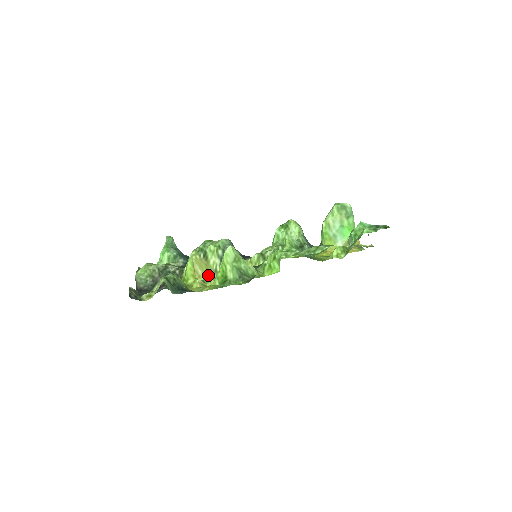
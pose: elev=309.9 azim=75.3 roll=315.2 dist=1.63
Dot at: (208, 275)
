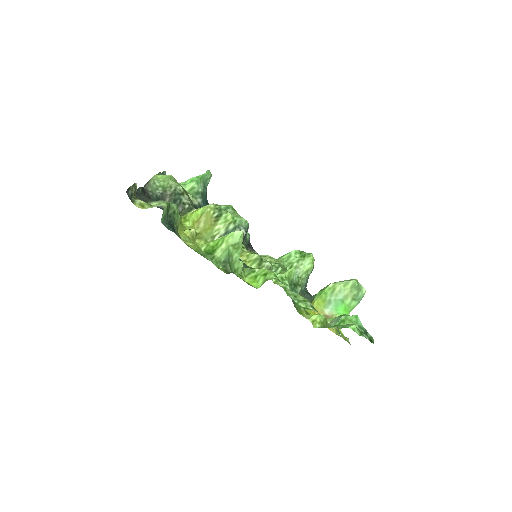
Dot at: (205, 234)
